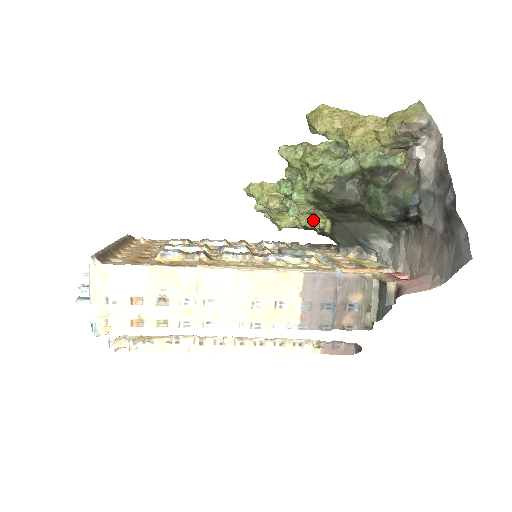
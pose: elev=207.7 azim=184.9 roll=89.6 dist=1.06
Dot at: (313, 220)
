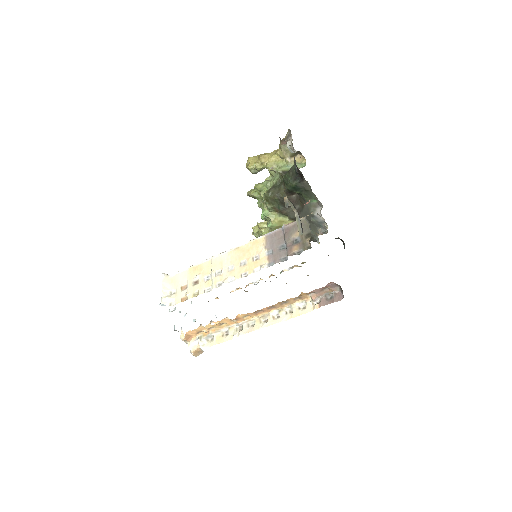
Dot at: occluded
